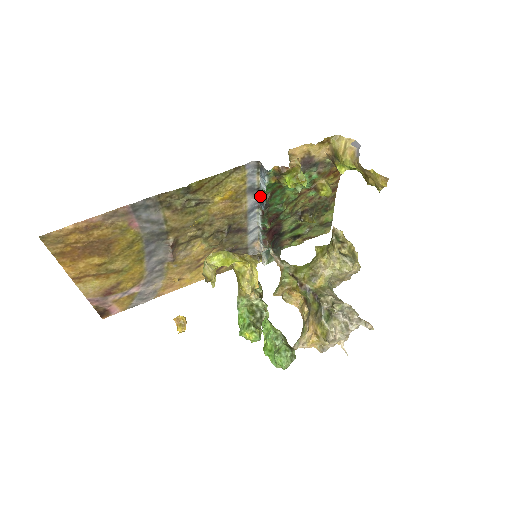
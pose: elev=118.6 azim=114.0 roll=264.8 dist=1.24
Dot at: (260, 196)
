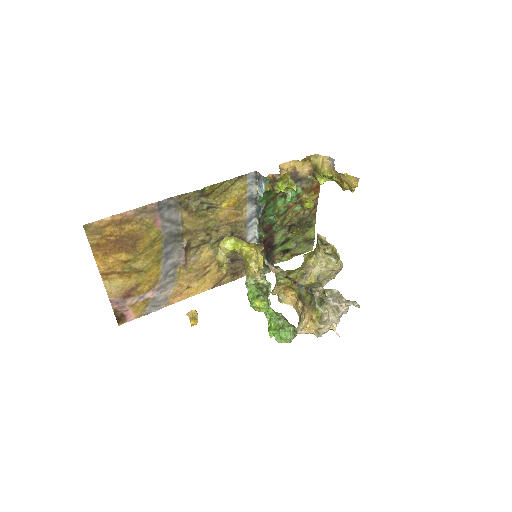
Dot at: (257, 205)
